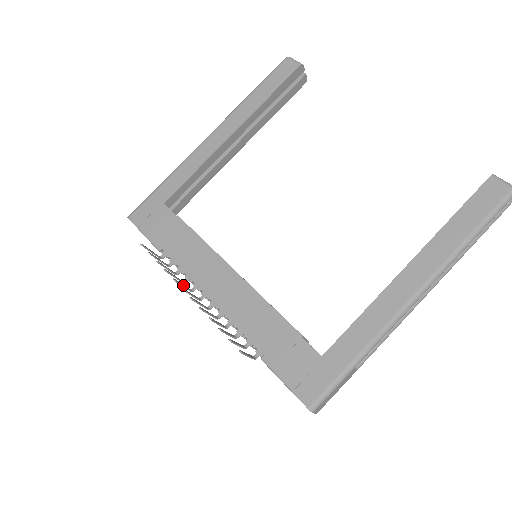
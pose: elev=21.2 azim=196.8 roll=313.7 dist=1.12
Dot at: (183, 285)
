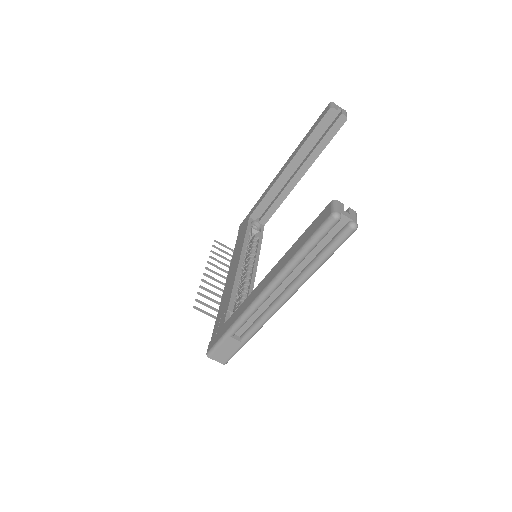
Dot at: (218, 267)
